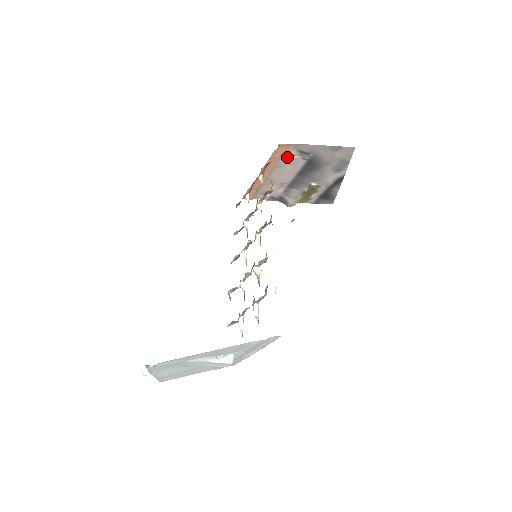
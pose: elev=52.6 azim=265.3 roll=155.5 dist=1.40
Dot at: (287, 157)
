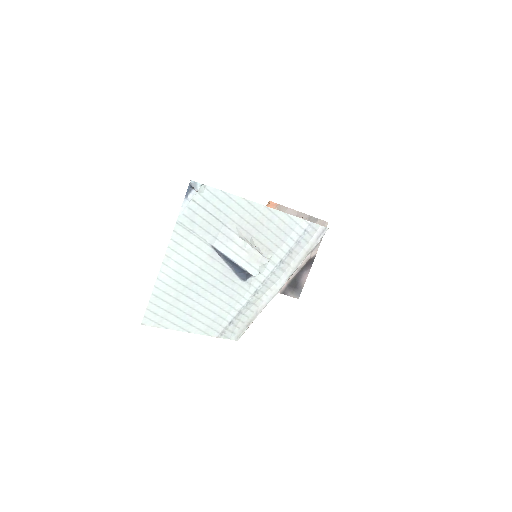
Dot at: occluded
